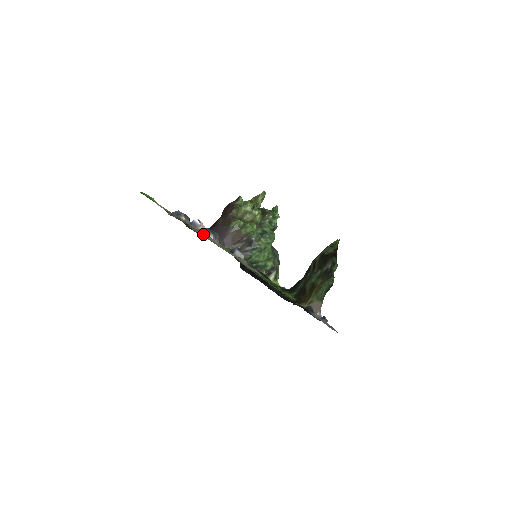
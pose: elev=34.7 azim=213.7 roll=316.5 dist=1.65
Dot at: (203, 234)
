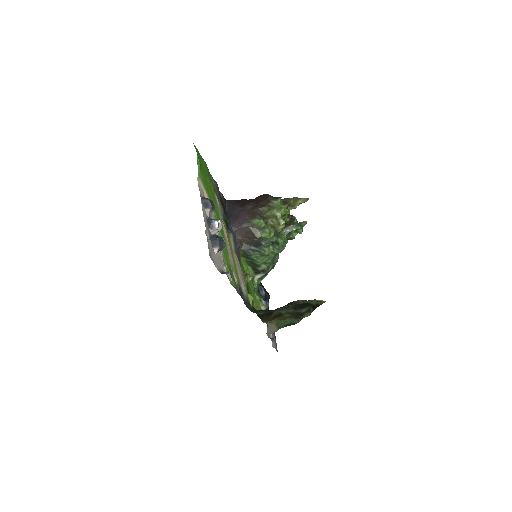
Dot at: (215, 234)
